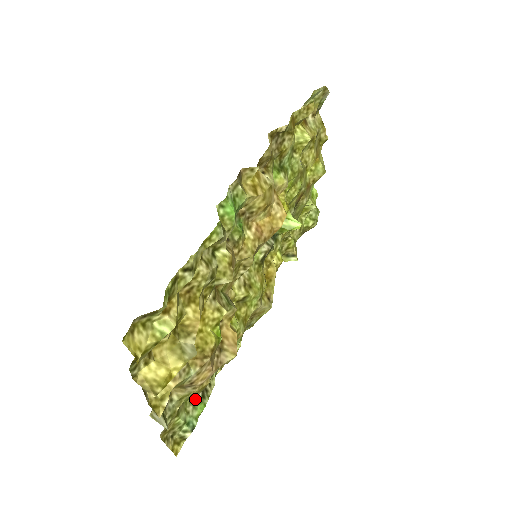
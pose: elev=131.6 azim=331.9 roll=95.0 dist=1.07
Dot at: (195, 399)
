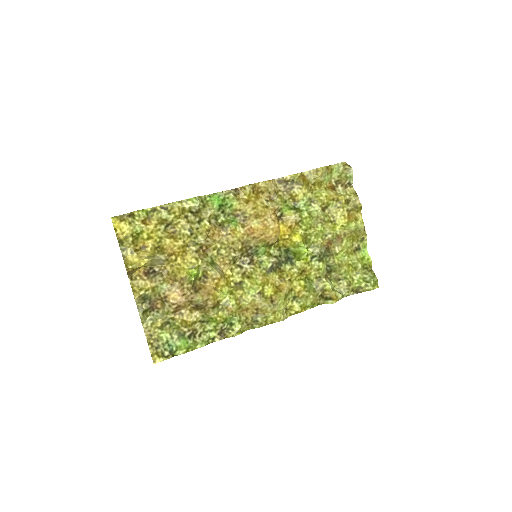
Dot at: (182, 334)
